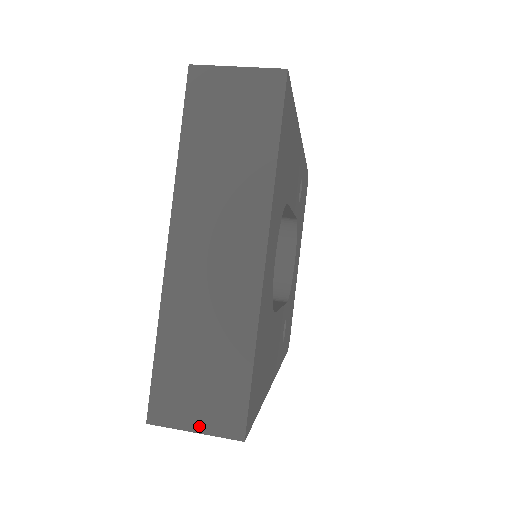
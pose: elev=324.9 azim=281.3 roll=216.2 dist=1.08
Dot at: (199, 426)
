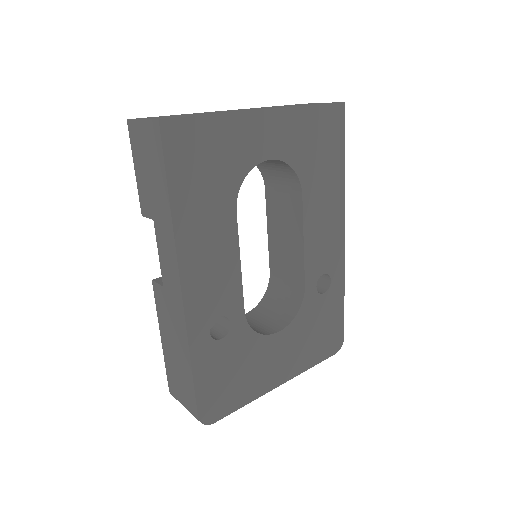
Dot at: occluded
